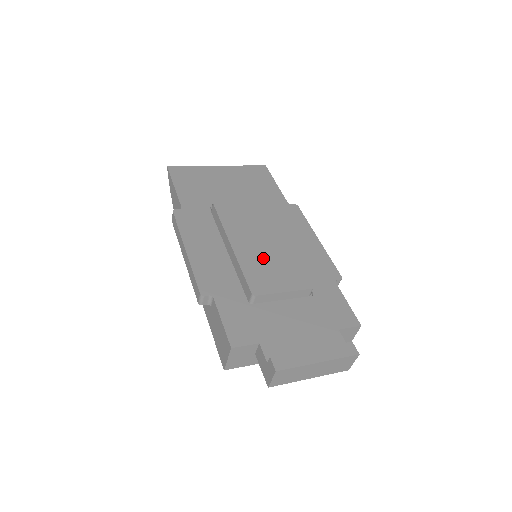
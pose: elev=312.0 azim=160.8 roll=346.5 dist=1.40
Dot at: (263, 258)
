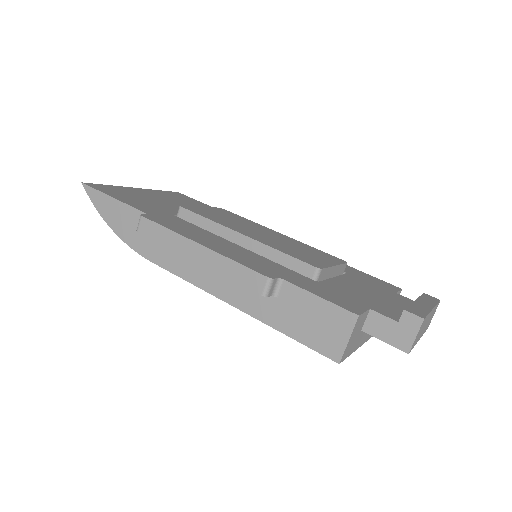
Dot at: (283, 244)
